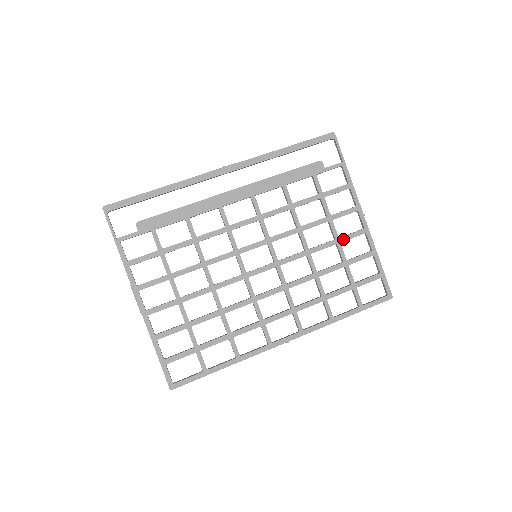
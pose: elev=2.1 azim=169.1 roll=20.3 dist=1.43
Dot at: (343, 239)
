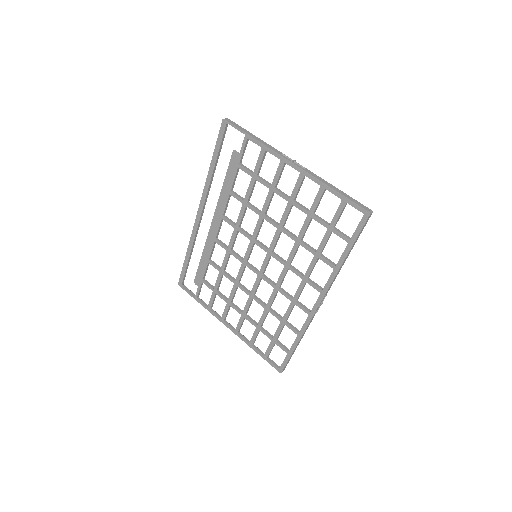
Dot at: (293, 196)
